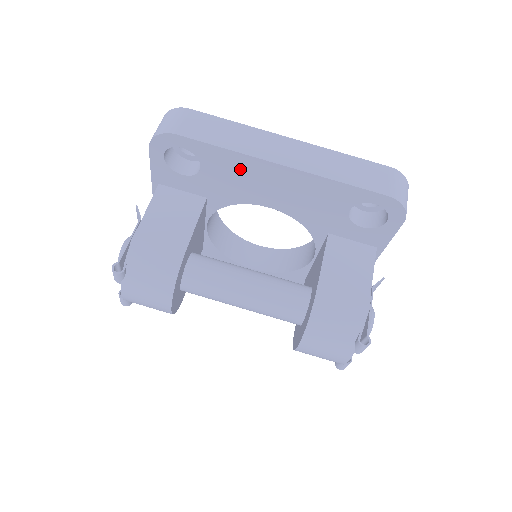
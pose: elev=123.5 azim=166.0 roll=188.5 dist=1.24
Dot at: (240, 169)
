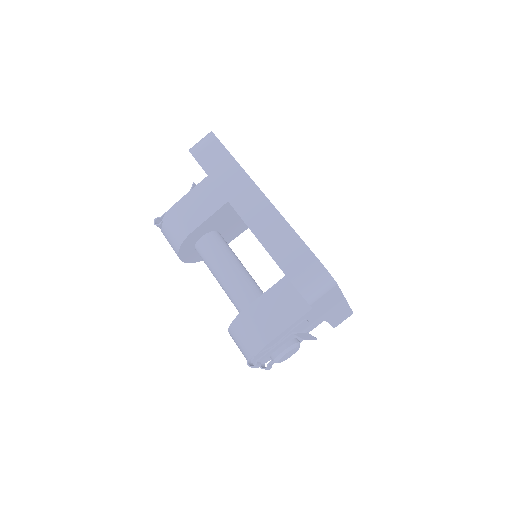
Dot at: occluded
